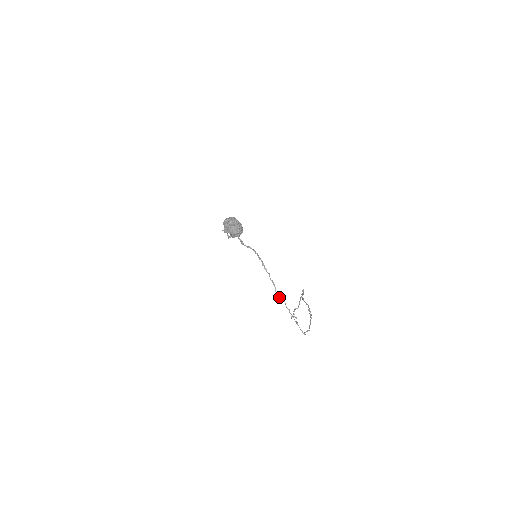
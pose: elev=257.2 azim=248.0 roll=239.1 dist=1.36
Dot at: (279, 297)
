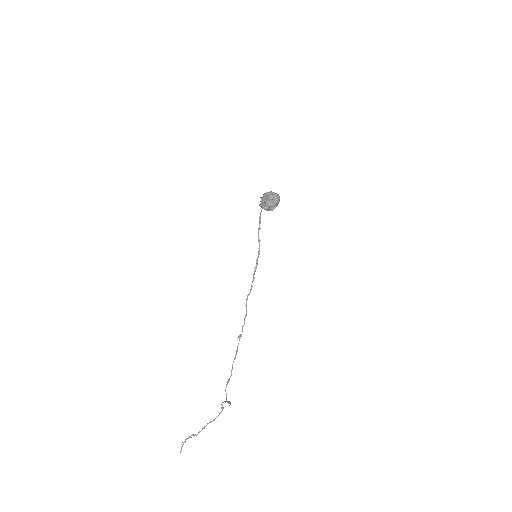
Dot at: (246, 305)
